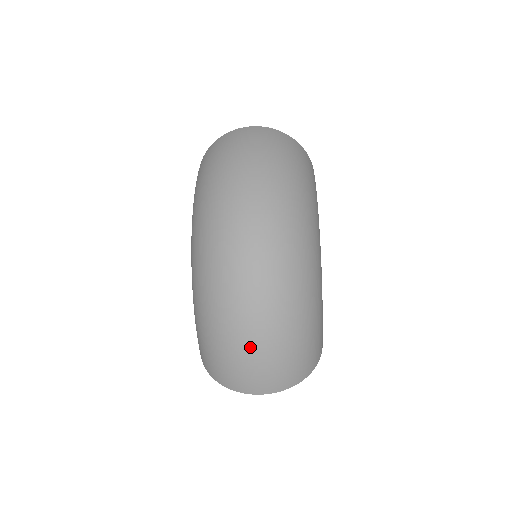
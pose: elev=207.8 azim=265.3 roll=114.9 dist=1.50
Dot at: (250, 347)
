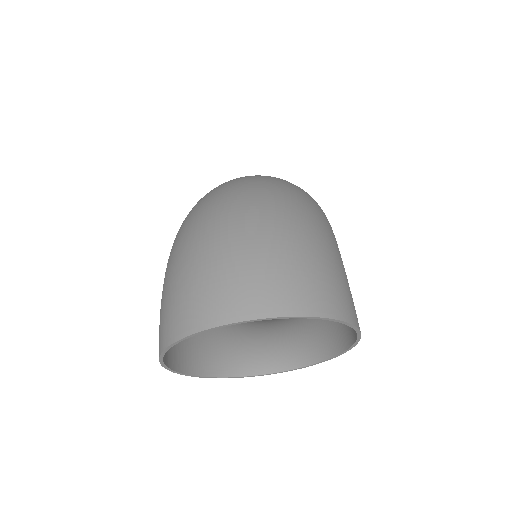
Dot at: (224, 238)
